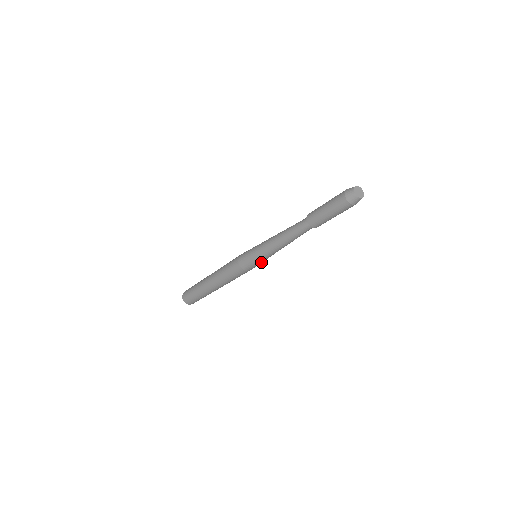
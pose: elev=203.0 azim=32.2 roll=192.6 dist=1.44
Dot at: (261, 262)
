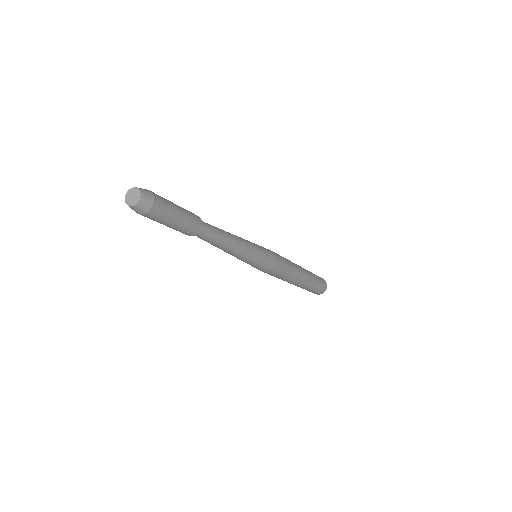
Dot at: (259, 262)
